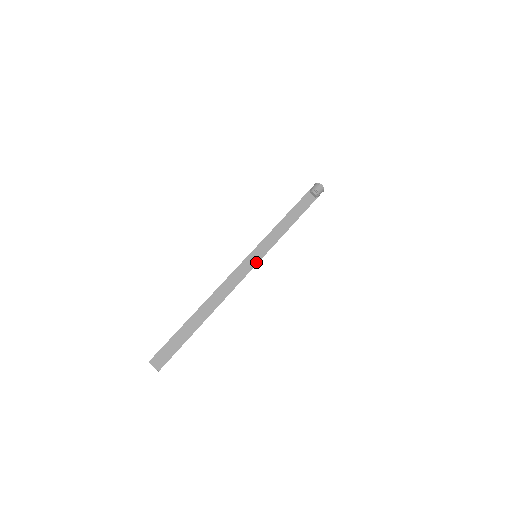
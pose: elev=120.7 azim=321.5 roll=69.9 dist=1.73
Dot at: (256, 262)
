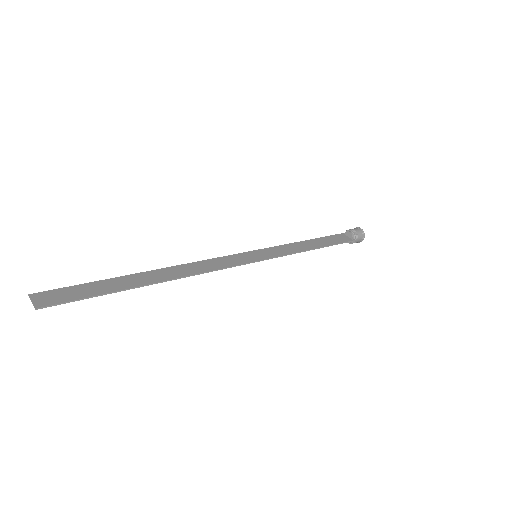
Dot at: (254, 260)
